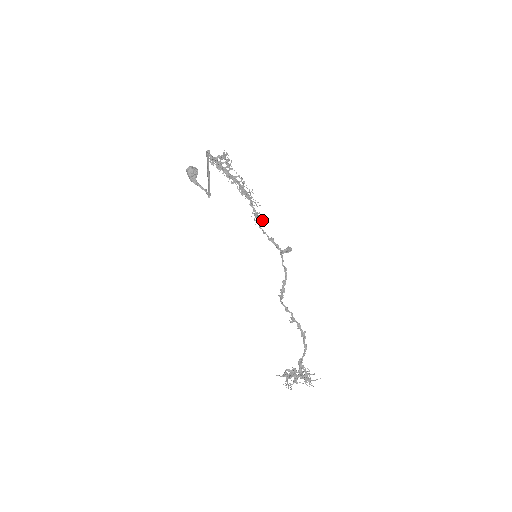
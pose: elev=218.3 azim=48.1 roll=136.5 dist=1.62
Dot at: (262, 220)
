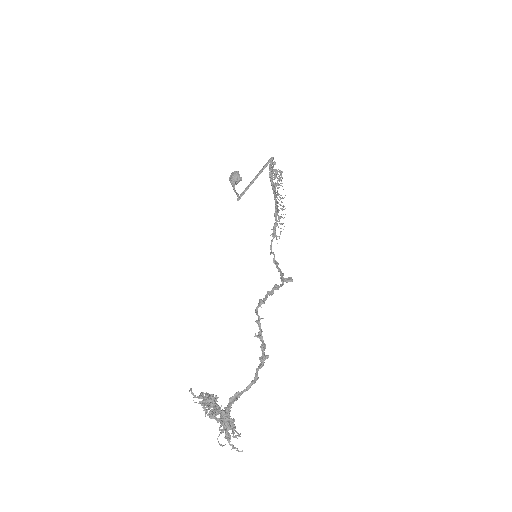
Dot at: occluded
